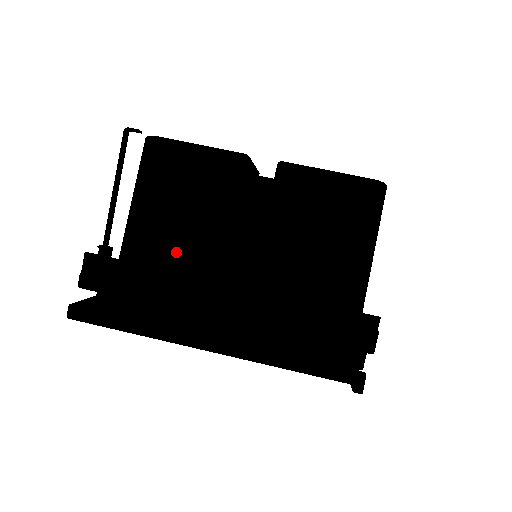
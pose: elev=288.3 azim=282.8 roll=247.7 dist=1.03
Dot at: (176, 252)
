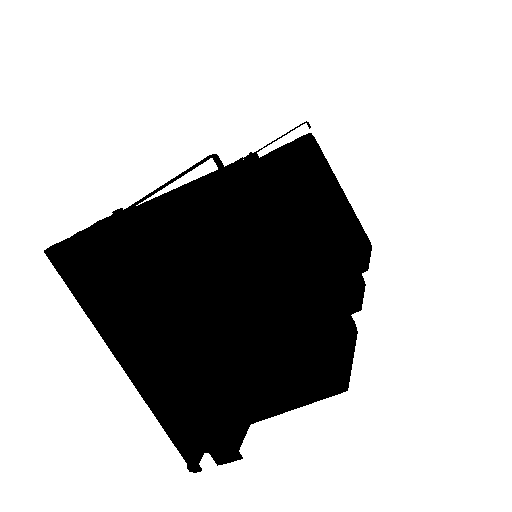
Dot at: (163, 278)
